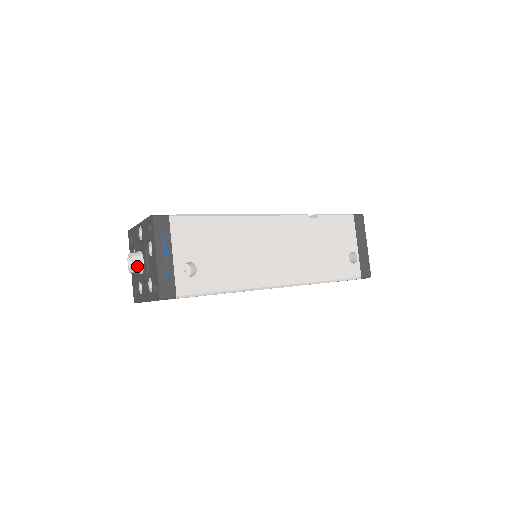
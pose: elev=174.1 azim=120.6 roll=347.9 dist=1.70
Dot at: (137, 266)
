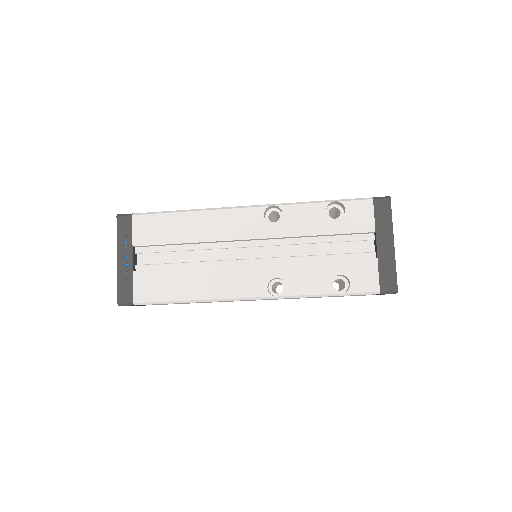
Dot at: occluded
